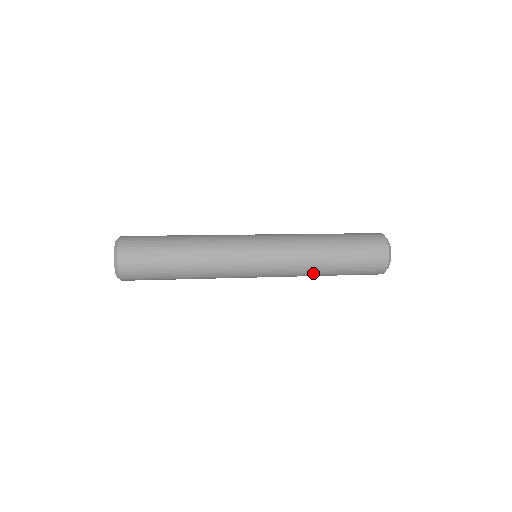
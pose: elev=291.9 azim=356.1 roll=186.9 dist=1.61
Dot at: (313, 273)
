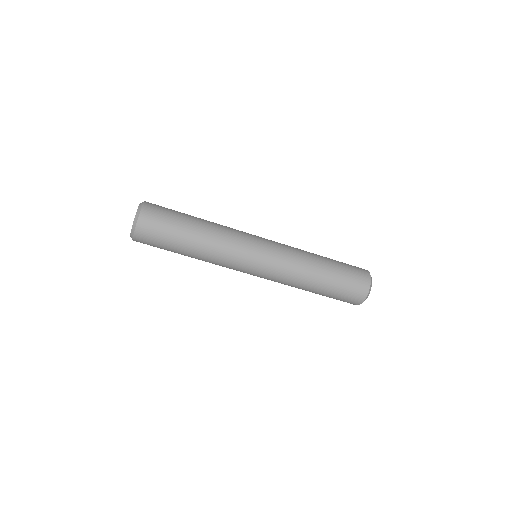
Dot at: (306, 276)
